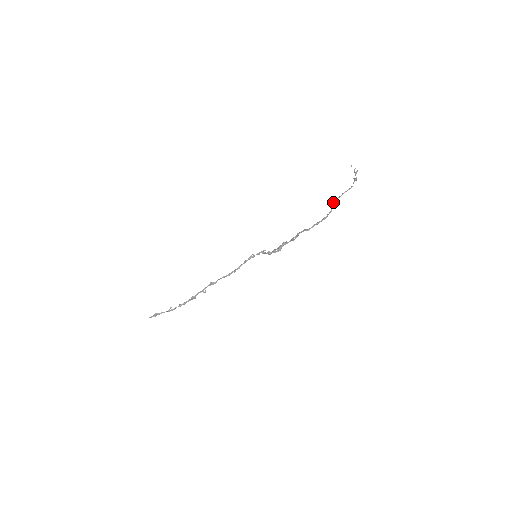
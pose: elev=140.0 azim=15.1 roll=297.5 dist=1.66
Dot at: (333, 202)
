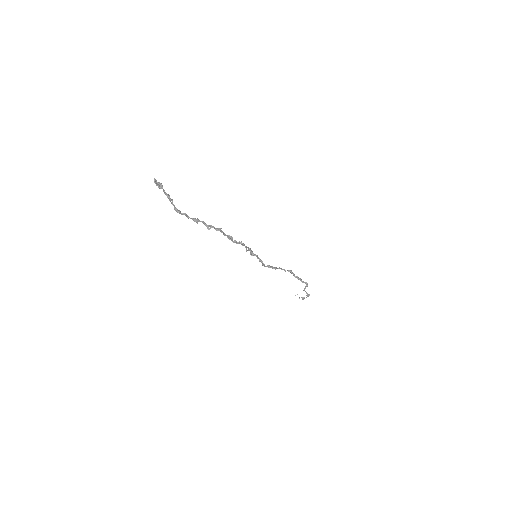
Dot at: occluded
